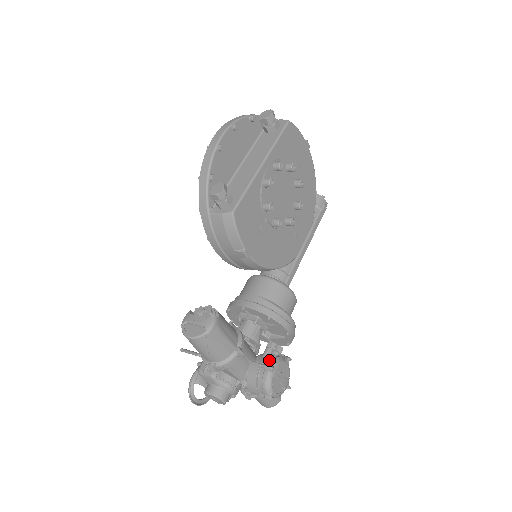
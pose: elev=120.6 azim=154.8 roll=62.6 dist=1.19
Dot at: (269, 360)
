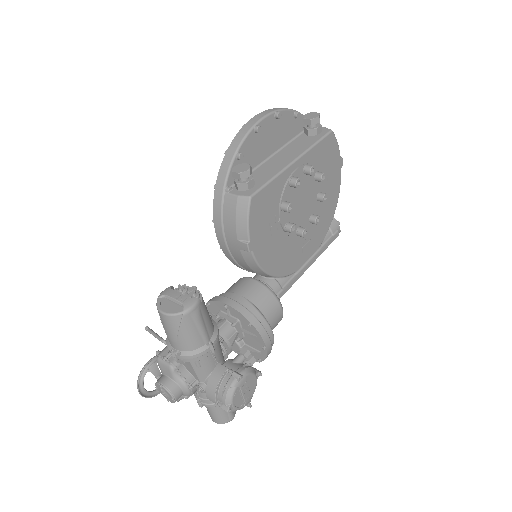
Dot at: (239, 367)
